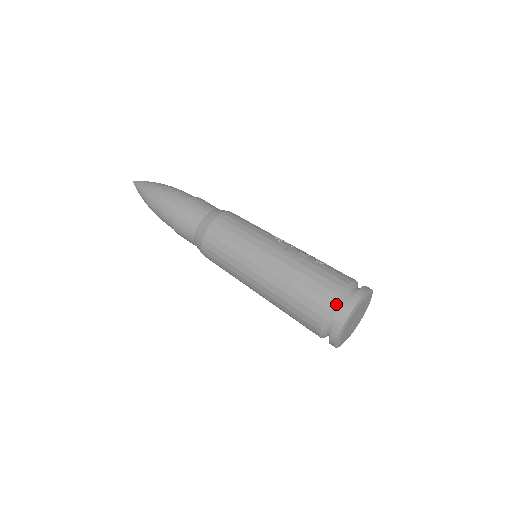
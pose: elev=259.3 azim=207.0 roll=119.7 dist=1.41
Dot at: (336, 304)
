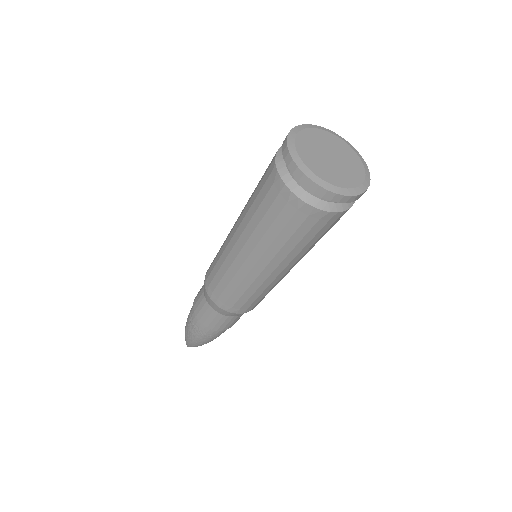
Dot at: occluded
